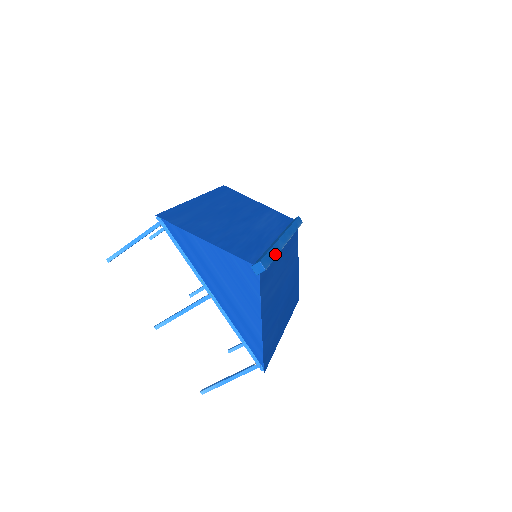
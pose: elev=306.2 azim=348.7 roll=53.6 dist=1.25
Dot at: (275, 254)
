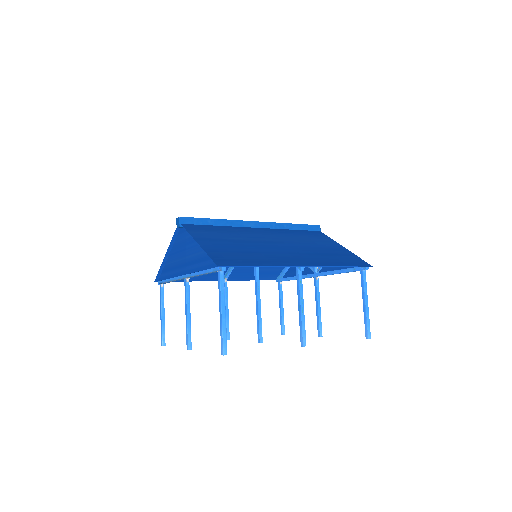
Dot at: (214, 219)
